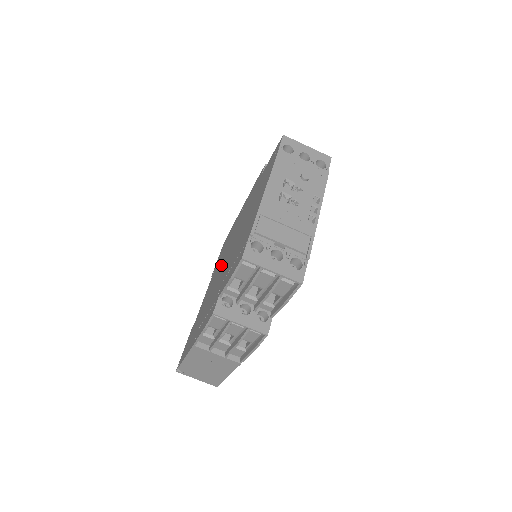
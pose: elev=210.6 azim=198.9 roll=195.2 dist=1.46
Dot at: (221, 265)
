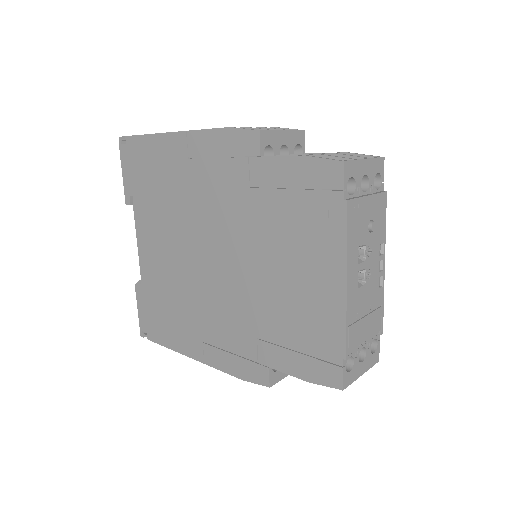
Dot at: (190, 250)
